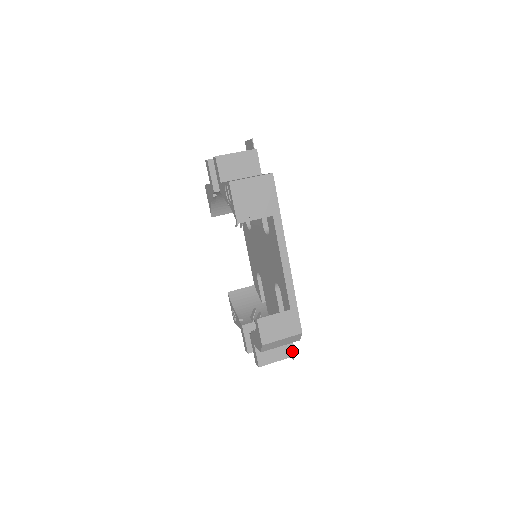
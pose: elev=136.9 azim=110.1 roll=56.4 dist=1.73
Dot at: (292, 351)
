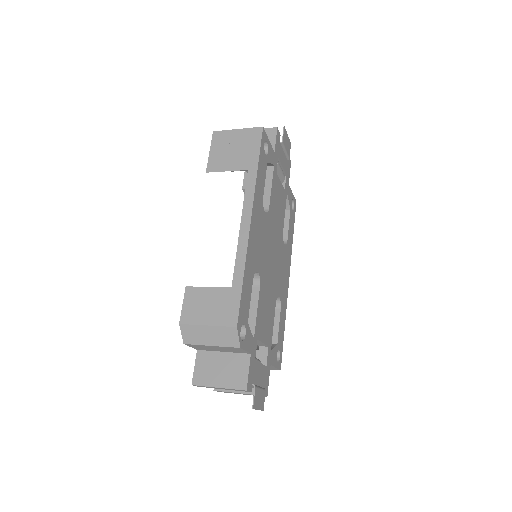
Dot at: (244, 381)
